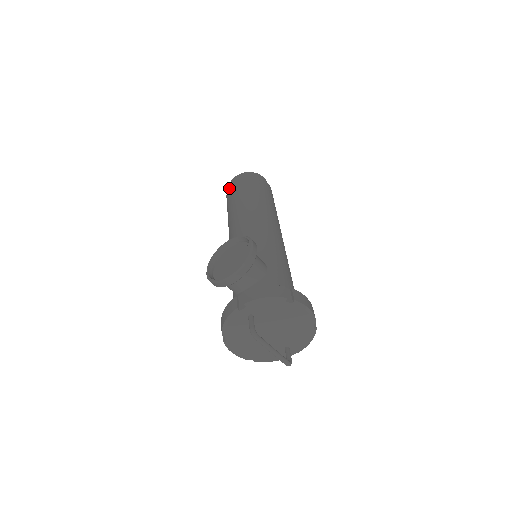
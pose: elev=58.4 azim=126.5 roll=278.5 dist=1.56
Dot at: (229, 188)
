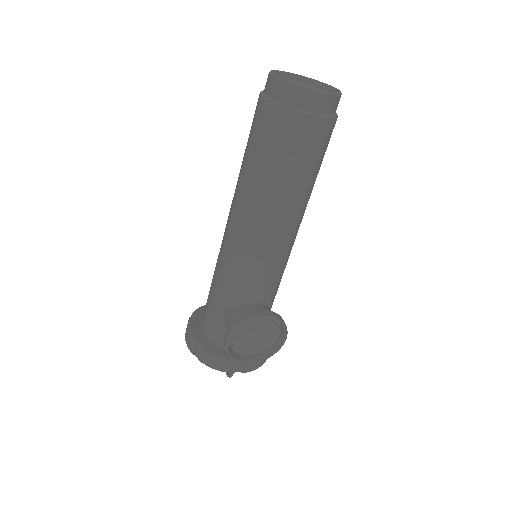
Dot at: (297, 118)
